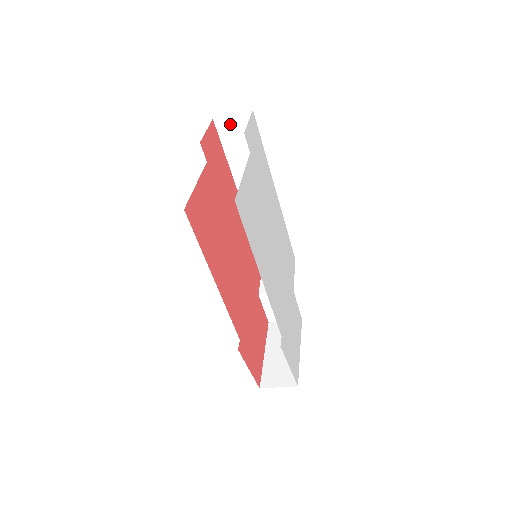
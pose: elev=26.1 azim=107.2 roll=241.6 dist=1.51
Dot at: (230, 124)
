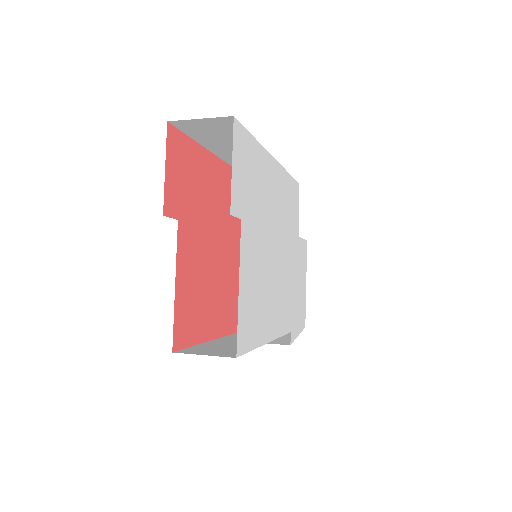
Dot at: (197, 124)
